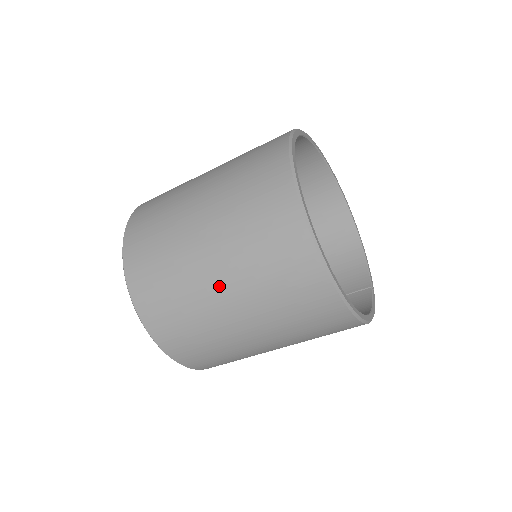
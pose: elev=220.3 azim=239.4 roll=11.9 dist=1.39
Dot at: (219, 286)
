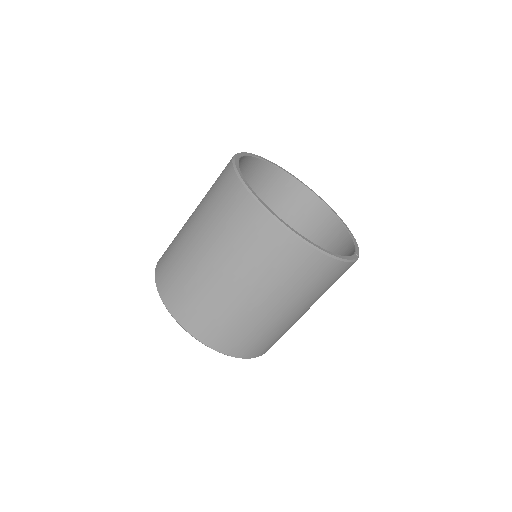
Dot at: (201, 249)
